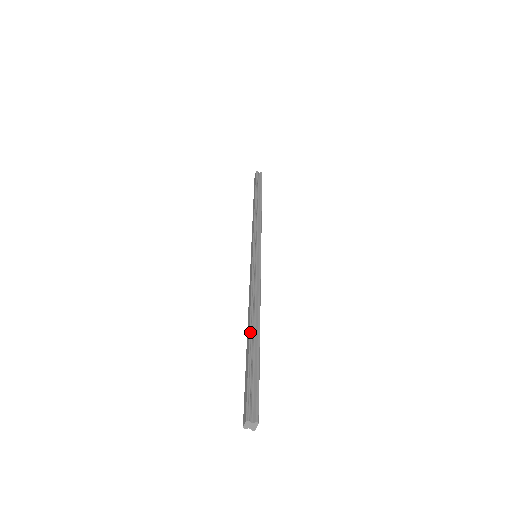
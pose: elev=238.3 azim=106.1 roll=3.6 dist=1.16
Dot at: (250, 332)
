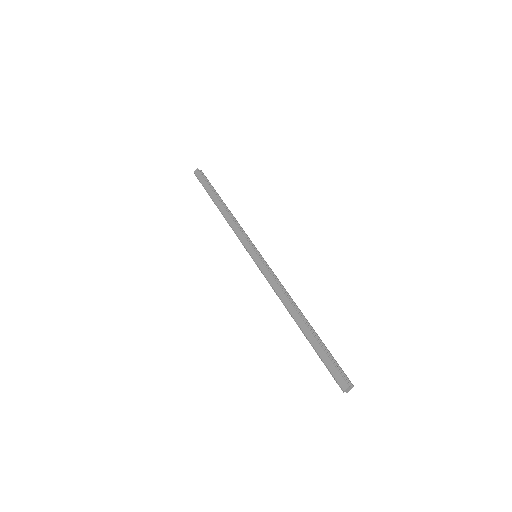
Dot at: (305, 322)
